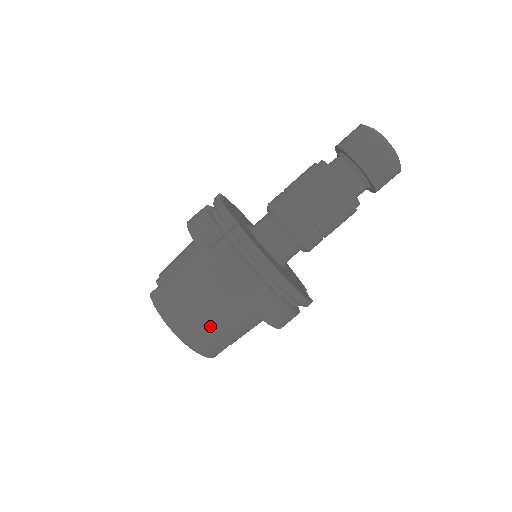
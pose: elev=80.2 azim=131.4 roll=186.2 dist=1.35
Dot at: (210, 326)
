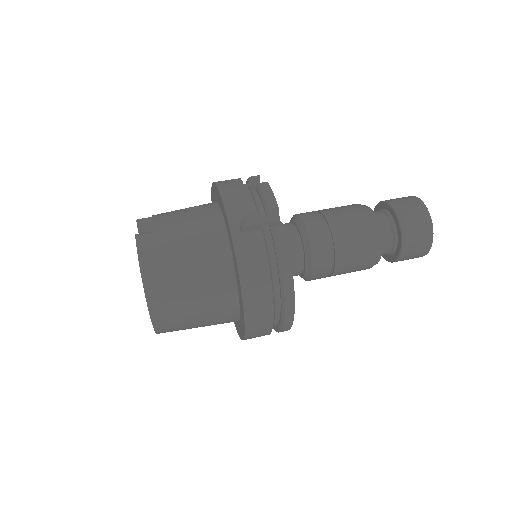
Dot at: (186, 305)
